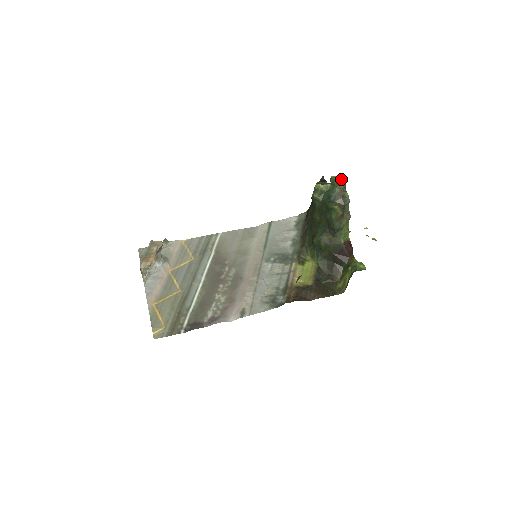
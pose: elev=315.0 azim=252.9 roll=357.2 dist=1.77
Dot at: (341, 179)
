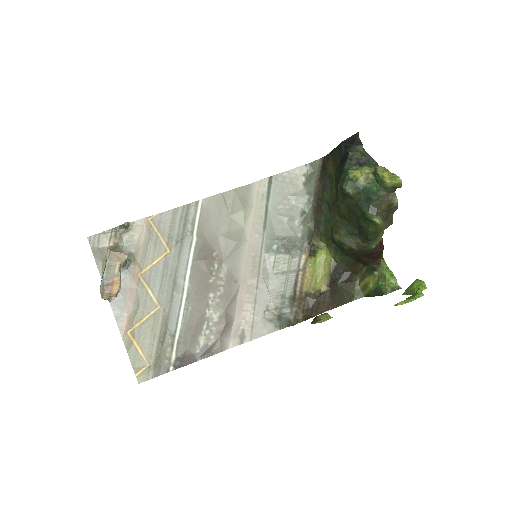
Dot at: (393, 184)
